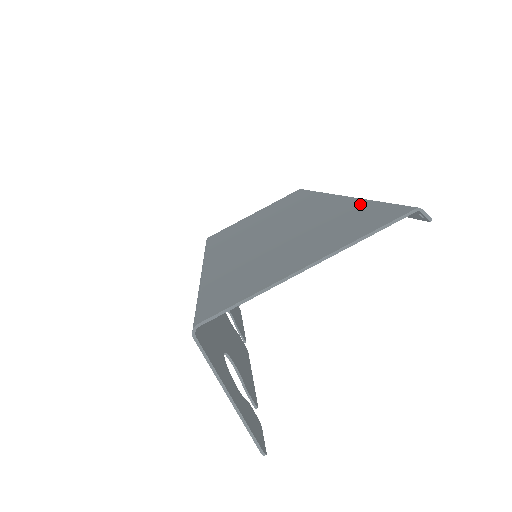
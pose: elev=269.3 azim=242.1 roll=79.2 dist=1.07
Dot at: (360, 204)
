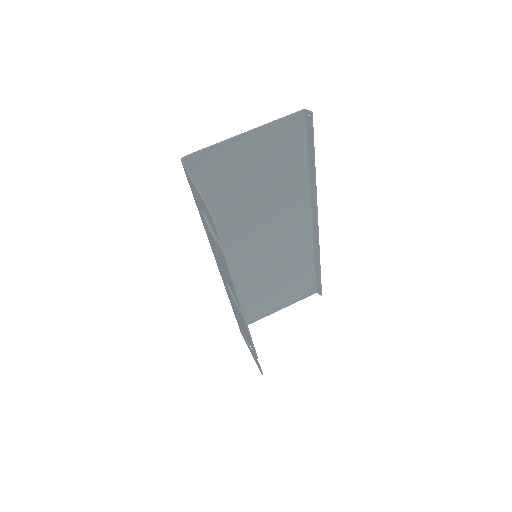
Dot at: (302, 168)
